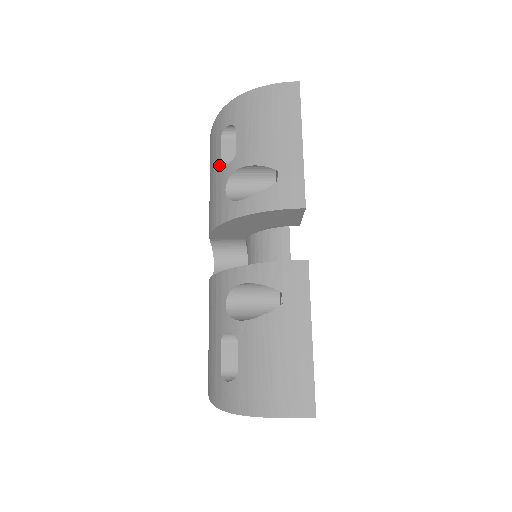
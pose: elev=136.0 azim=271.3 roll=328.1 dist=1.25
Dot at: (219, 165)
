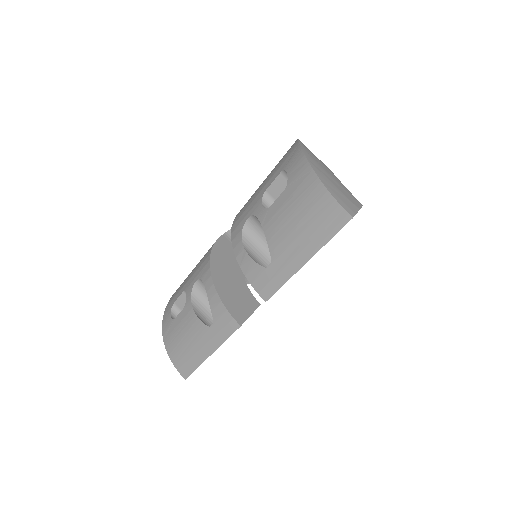
Dot at: (264, 191)
